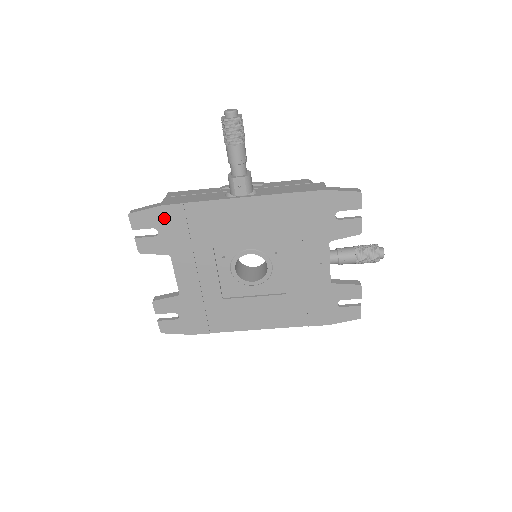
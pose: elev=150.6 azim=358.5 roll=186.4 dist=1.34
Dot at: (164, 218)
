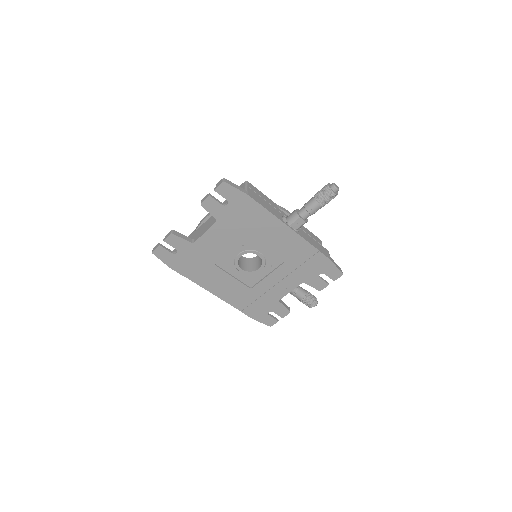
Dot at: (240, 201)
